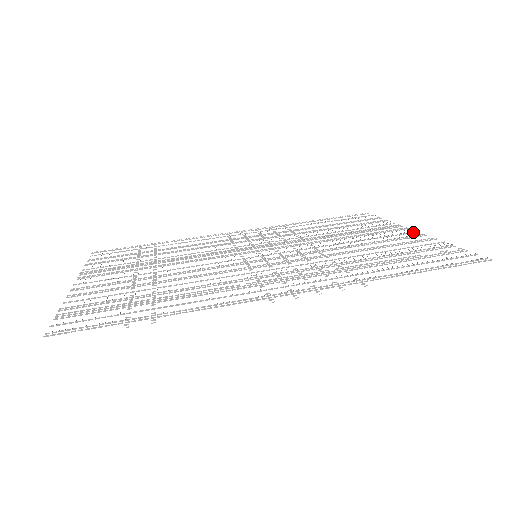
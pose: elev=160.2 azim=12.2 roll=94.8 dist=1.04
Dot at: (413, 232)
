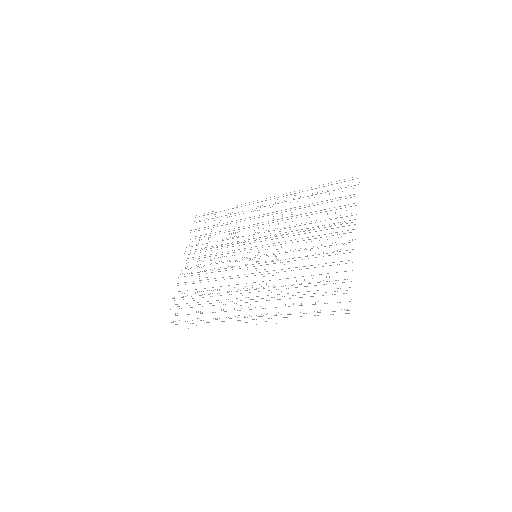
Dot at: occluded
